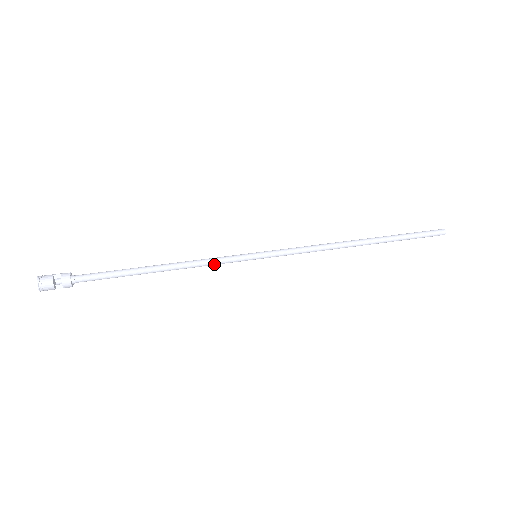
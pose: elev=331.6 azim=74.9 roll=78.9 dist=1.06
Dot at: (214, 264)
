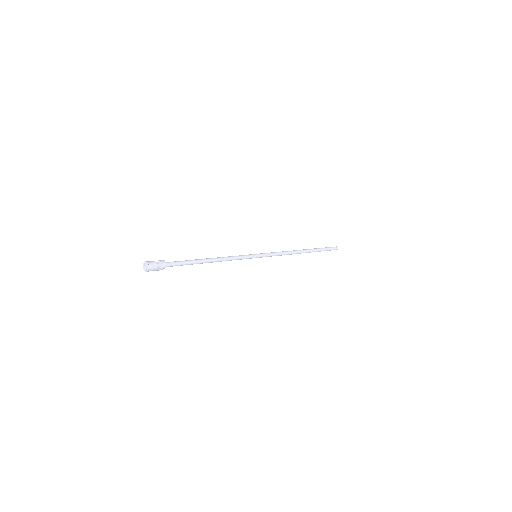
Dot at: (237, 258)
